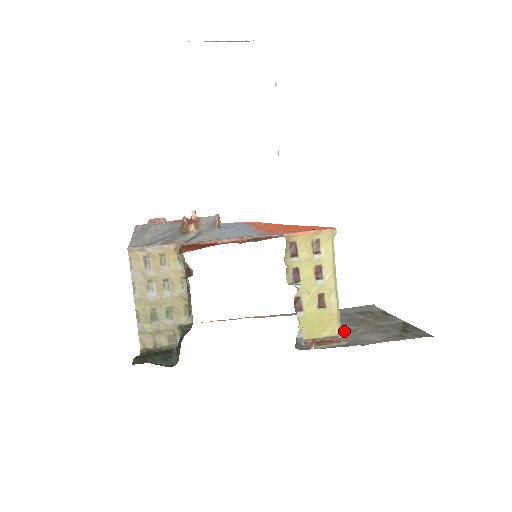
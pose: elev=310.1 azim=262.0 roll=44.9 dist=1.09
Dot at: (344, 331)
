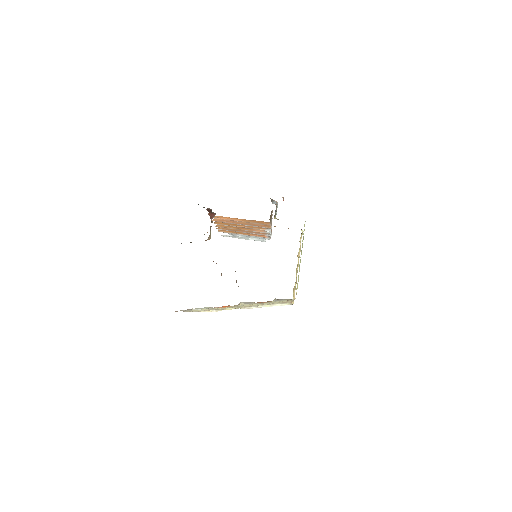
Dot at: occluded
